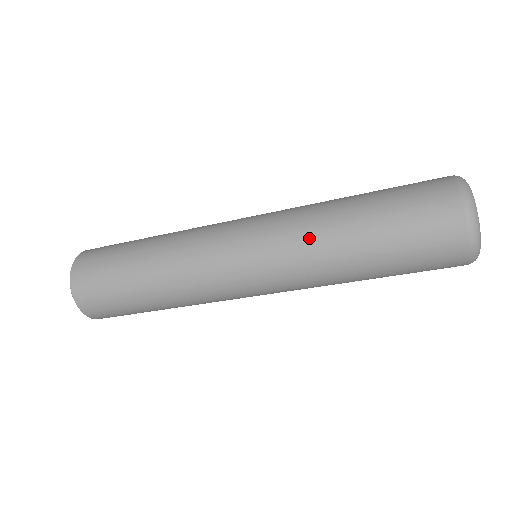
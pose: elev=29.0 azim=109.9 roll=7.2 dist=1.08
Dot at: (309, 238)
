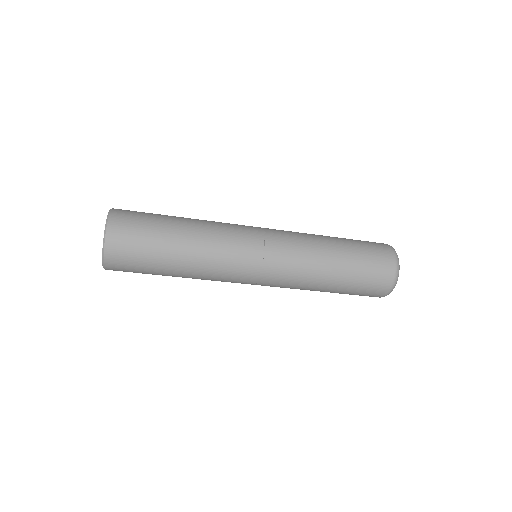
Dot at: (307, 236)
